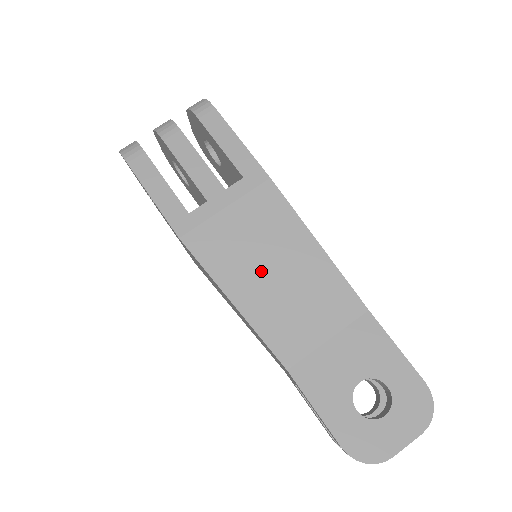
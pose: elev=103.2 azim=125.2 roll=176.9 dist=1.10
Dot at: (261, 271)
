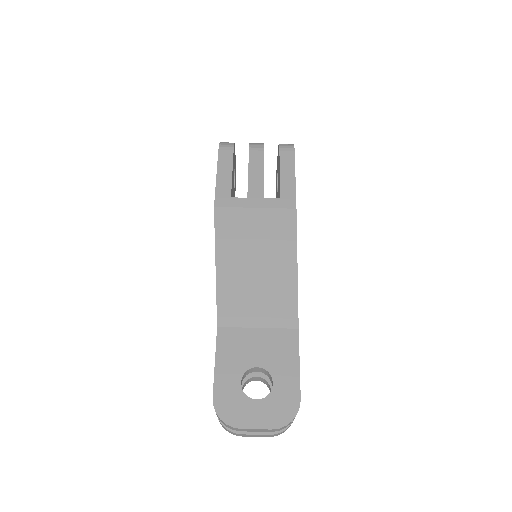
Dot at: (248, 258)
